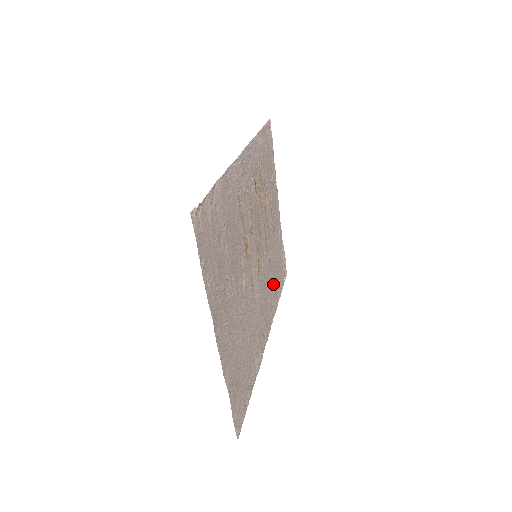
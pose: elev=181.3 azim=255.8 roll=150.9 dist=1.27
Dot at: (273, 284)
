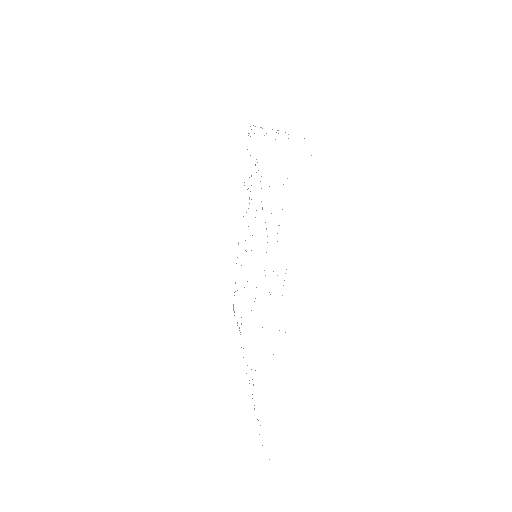
Dot at: occluded
